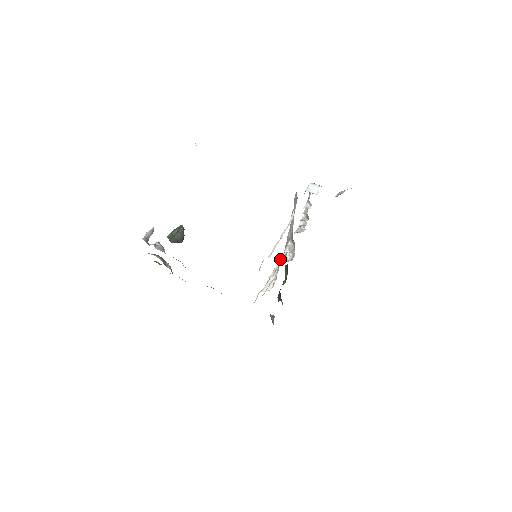
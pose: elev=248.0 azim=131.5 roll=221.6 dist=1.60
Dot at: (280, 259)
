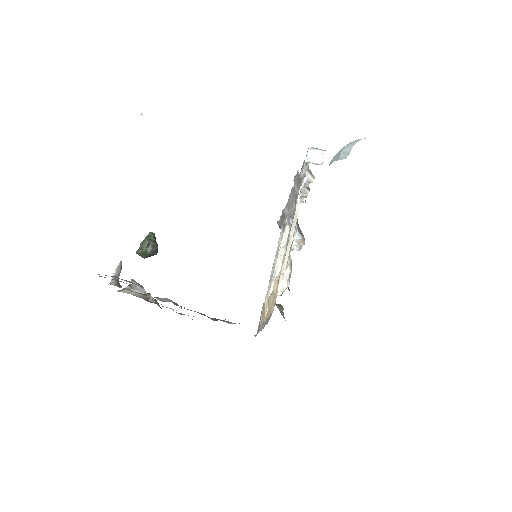
Dot at: (281, 245)
